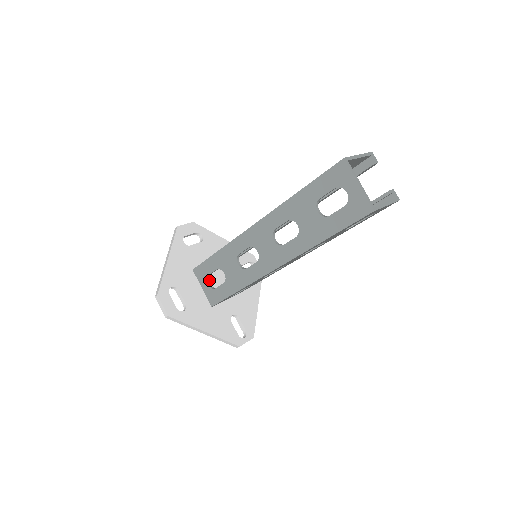
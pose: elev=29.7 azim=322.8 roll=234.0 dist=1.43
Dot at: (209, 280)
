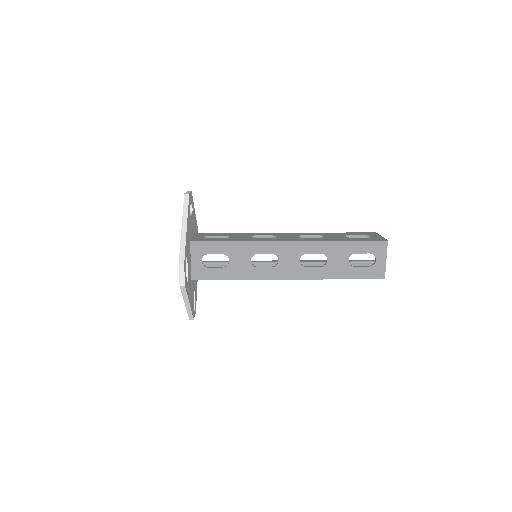
Dot at: occluded
